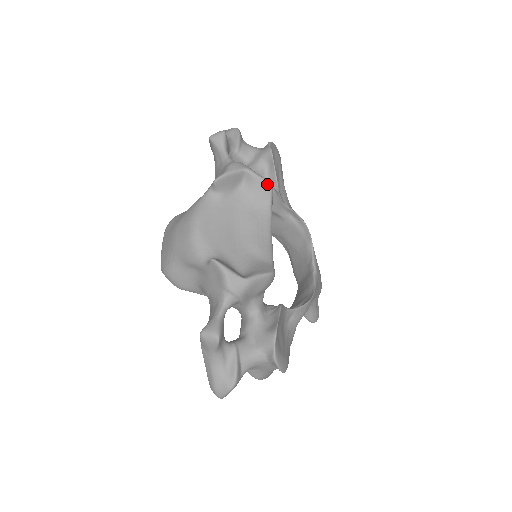
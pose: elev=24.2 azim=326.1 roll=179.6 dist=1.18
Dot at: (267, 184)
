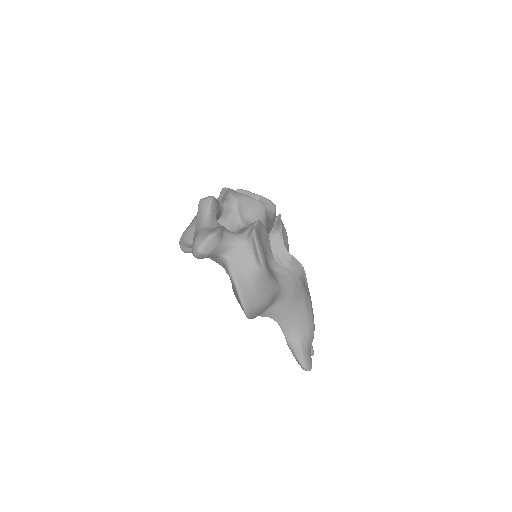
Dot at: (272, 203)
